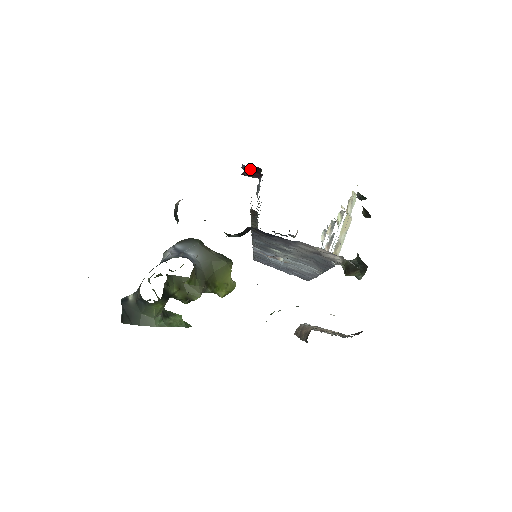
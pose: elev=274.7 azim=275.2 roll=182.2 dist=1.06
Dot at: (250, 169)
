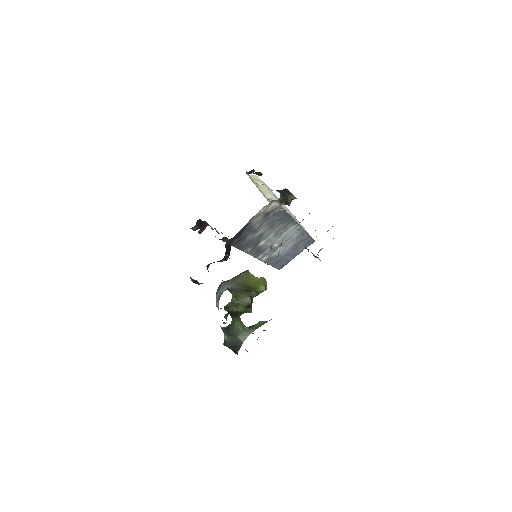
Dot at: (196, 226)
